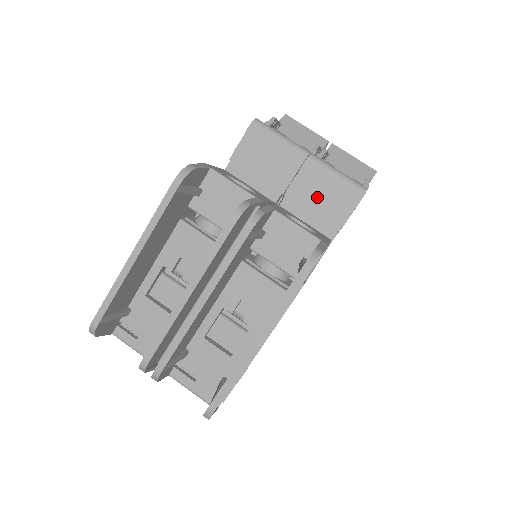
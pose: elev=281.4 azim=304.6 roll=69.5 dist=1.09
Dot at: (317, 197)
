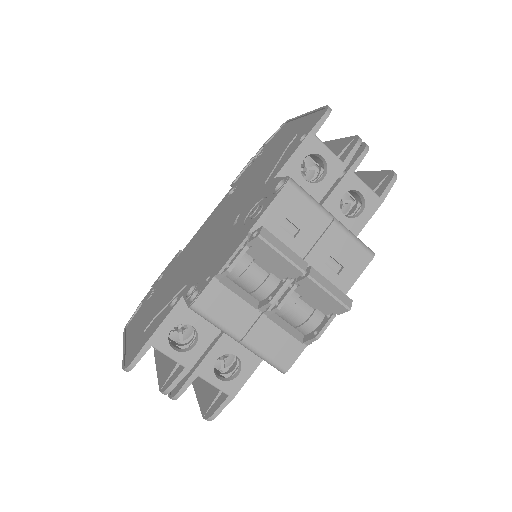
Dot at: occluded
